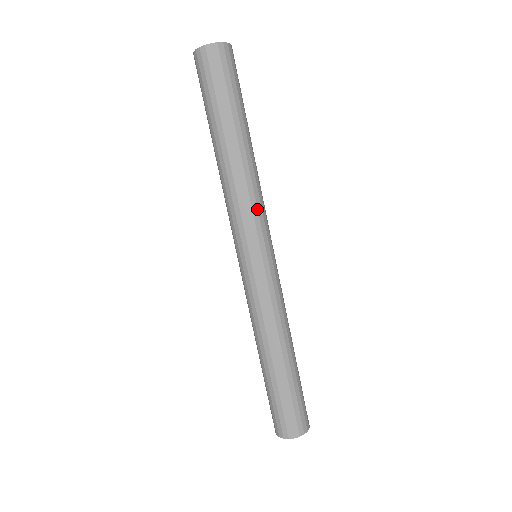
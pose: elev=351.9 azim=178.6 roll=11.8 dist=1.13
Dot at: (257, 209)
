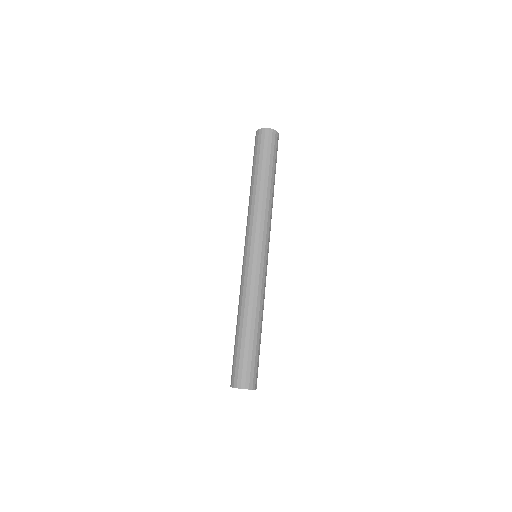
Dot at: occluded
